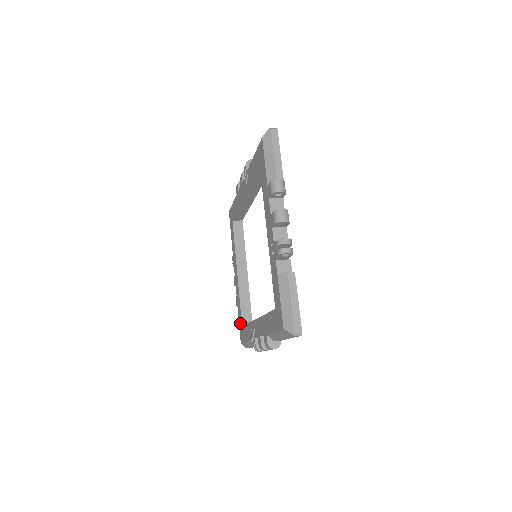
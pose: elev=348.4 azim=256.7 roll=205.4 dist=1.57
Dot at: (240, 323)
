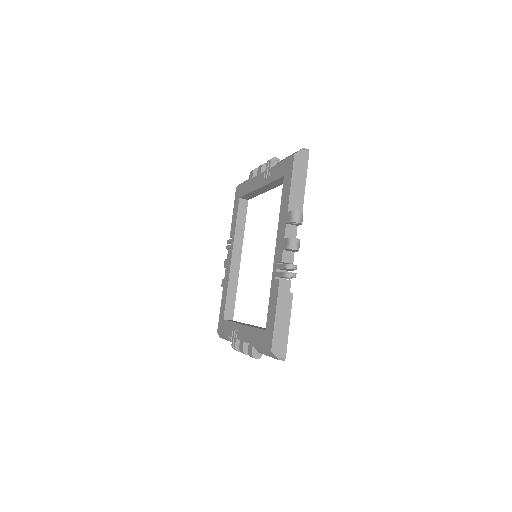
Dot at: (262, 338)
